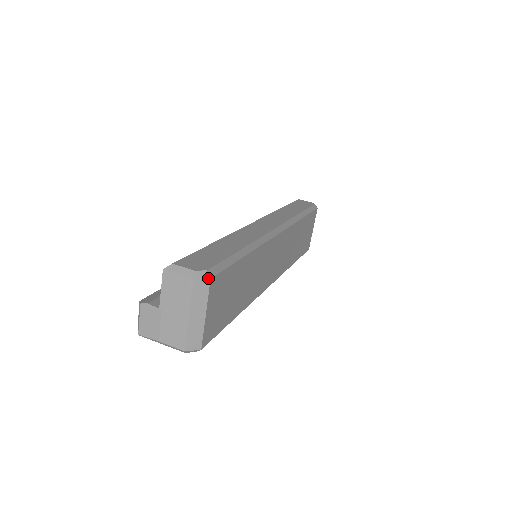
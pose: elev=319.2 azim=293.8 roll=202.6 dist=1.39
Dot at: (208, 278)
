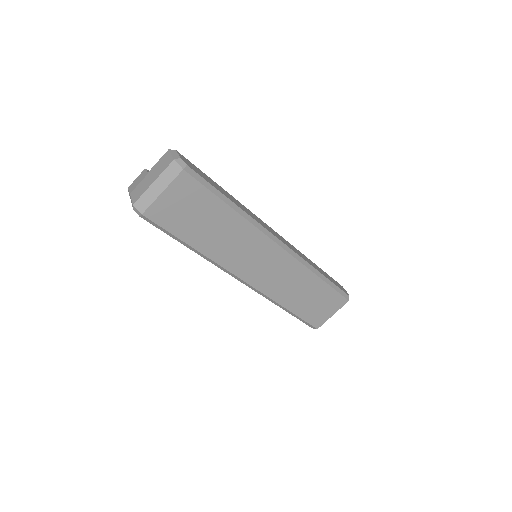
Dot at: (182, 168)
